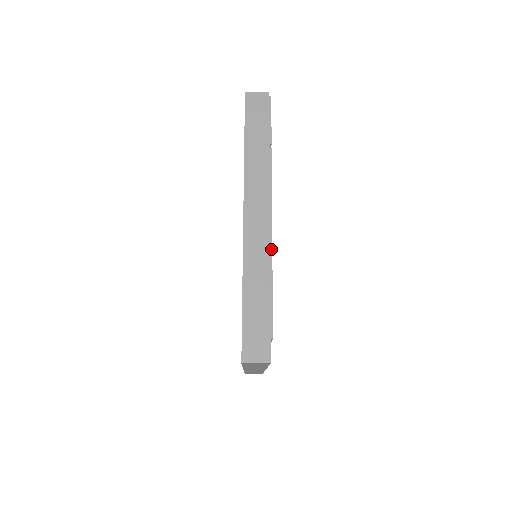
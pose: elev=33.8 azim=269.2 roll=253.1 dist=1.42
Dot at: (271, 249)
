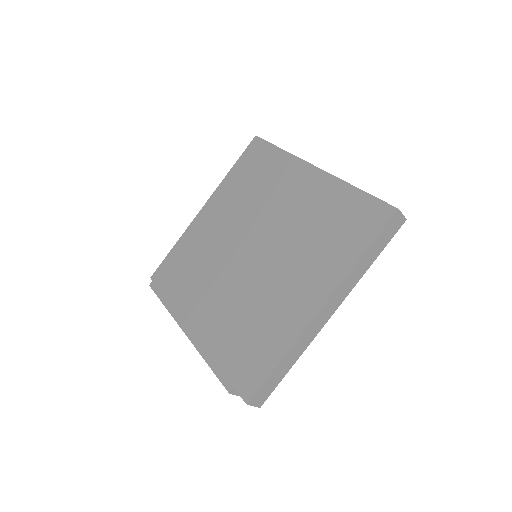
Dot at: occluded
